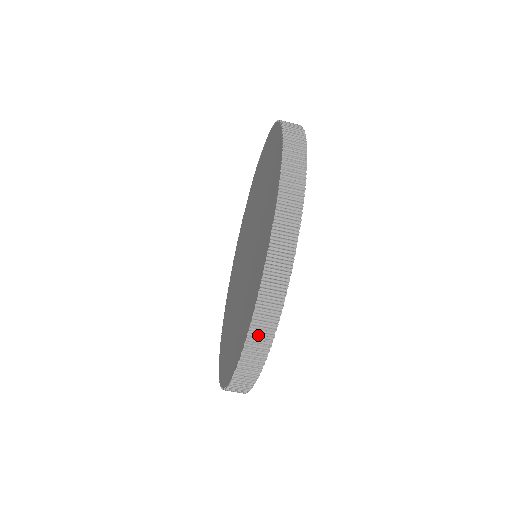
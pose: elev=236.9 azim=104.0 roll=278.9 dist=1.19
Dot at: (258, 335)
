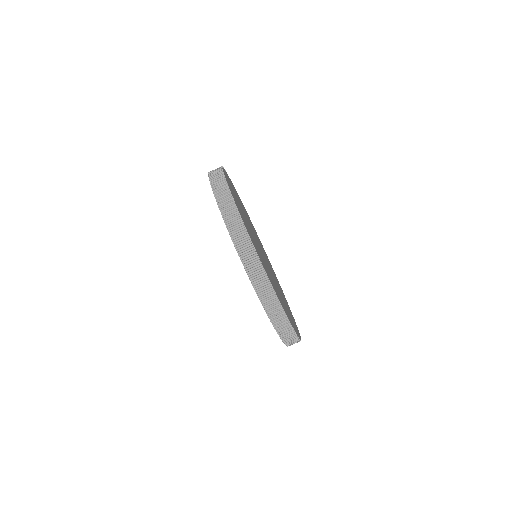
Dot at: (262, 290)
